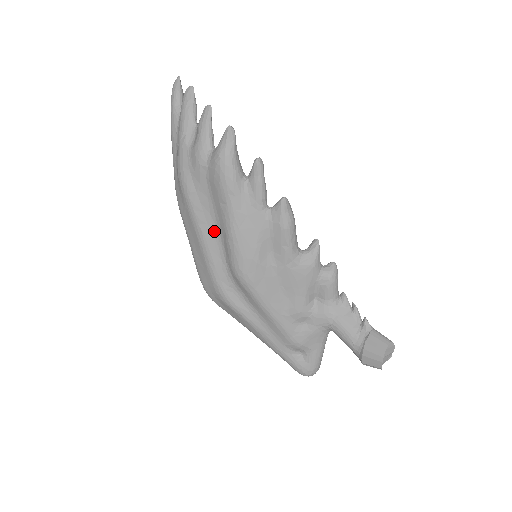
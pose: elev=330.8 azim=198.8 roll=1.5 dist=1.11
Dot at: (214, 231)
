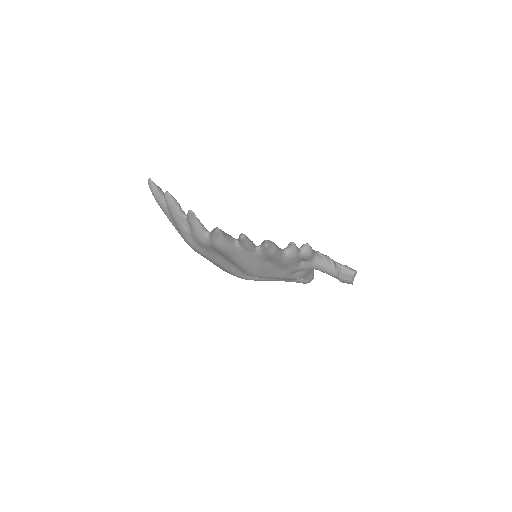
Dot at: (226, 261)
